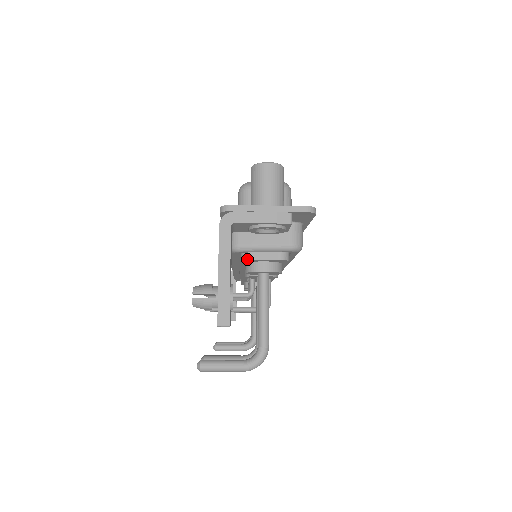
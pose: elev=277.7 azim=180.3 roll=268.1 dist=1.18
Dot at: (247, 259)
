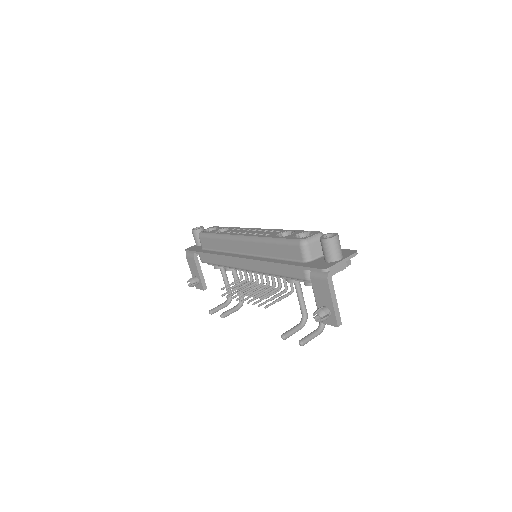
Dot at: occluded
